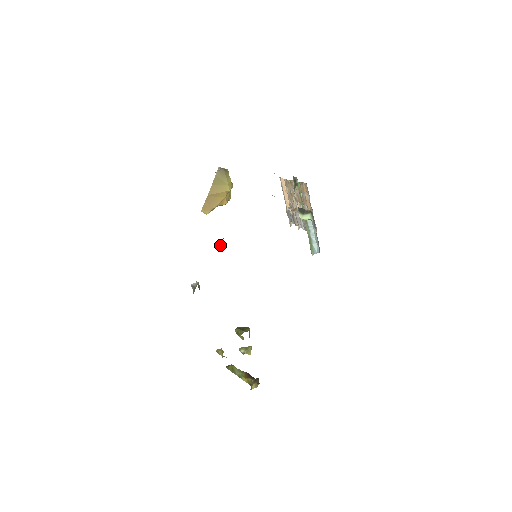
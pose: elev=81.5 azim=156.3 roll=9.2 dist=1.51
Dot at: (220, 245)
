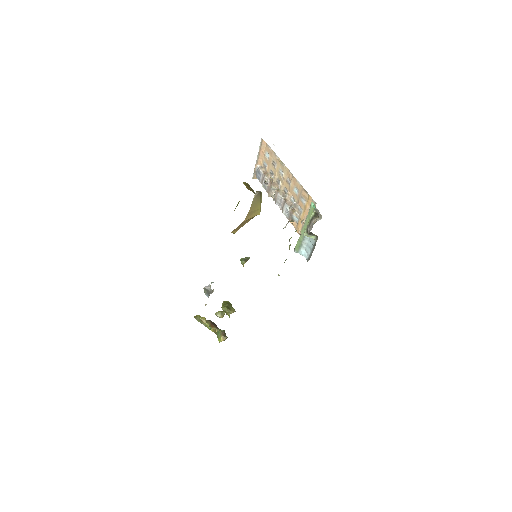
Dot at: (242, 264)
